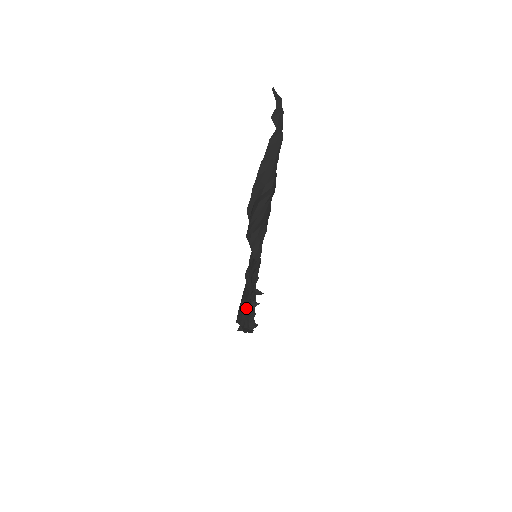
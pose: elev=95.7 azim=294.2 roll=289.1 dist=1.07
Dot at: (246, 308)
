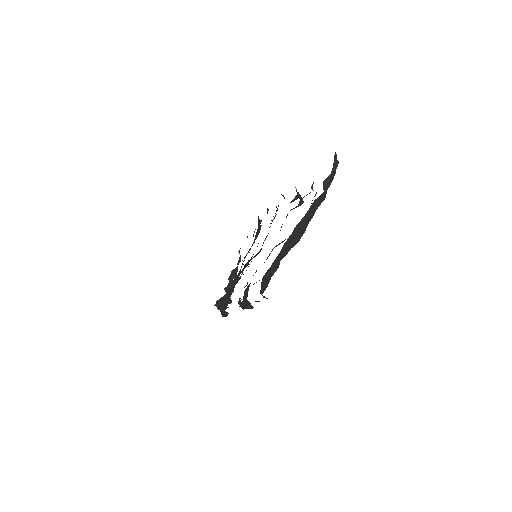
Dot at: (230, 294)
